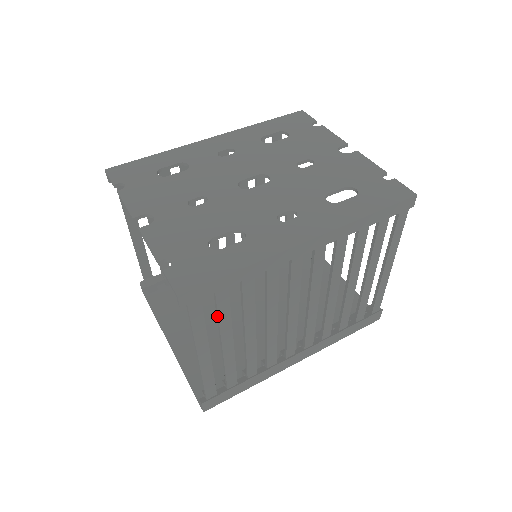
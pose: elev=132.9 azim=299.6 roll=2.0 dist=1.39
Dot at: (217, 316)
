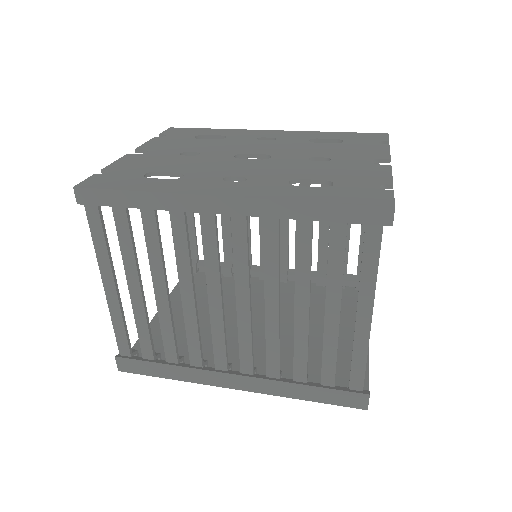
Dot at: (120, 242)
